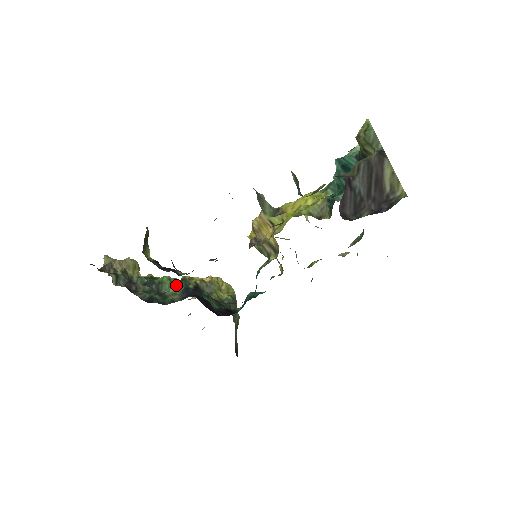
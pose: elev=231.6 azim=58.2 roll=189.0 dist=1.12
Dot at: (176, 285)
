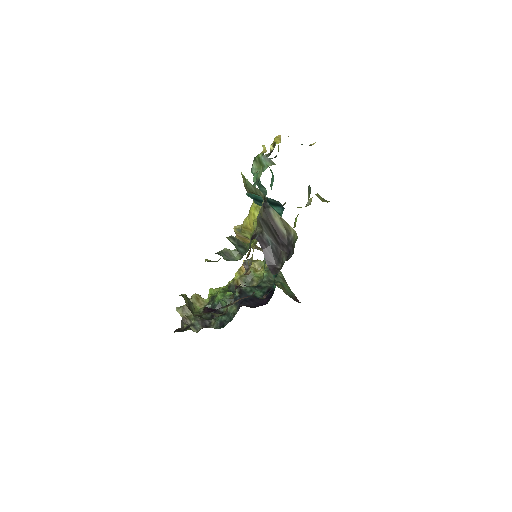
Dot at: (228, 302)
